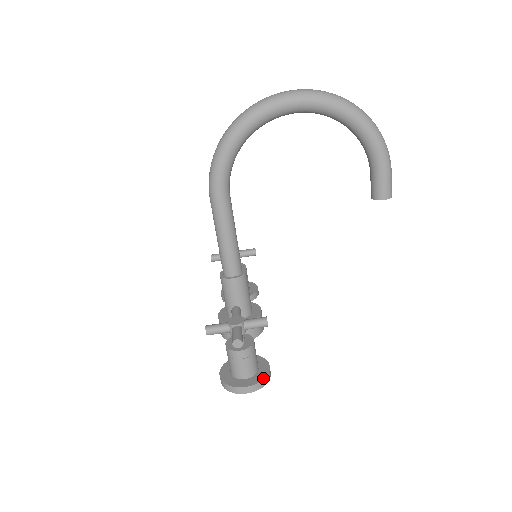
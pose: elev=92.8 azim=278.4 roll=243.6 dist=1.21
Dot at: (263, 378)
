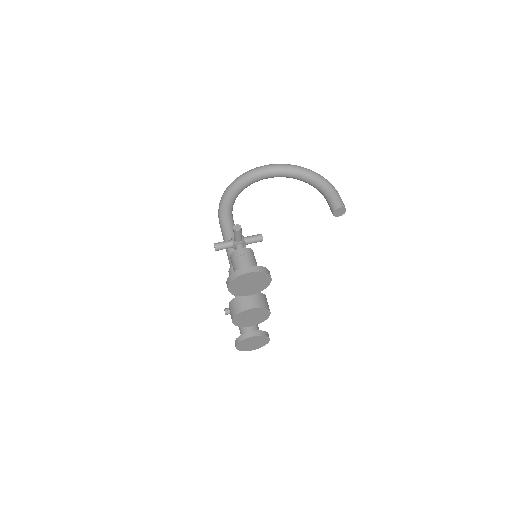
Dot at: (263, 267)
